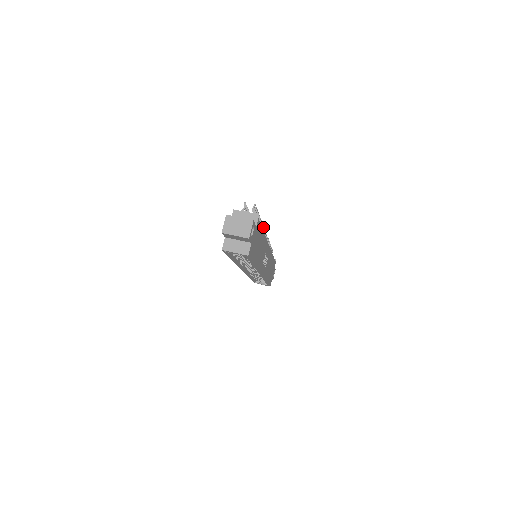
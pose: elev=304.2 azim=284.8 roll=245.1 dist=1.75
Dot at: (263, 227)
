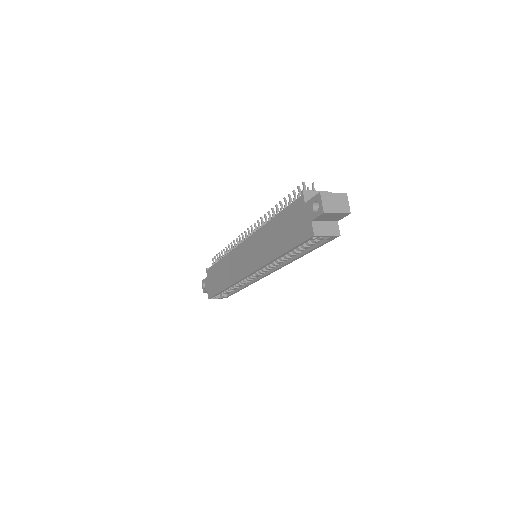
Dot at: occluded
